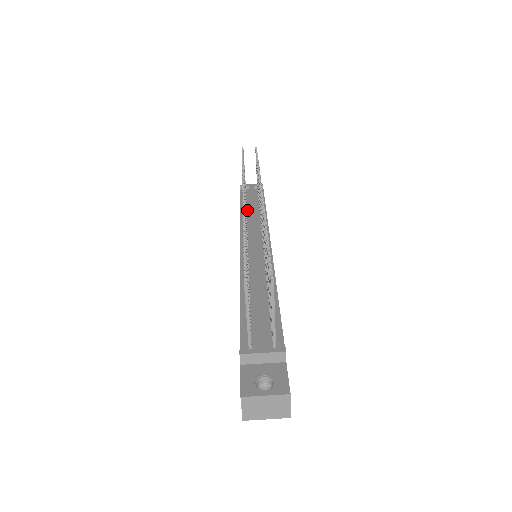
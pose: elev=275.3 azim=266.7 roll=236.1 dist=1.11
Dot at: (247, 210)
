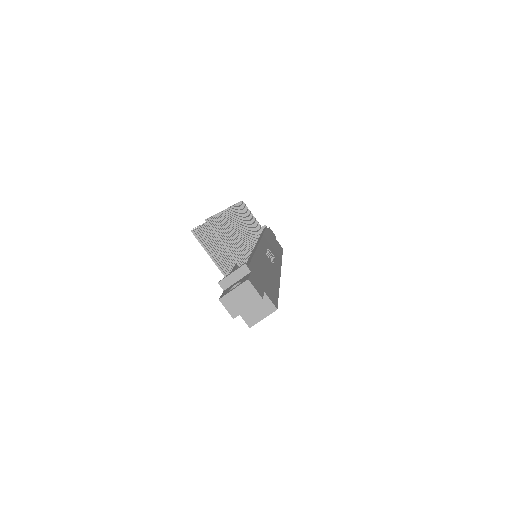
Dot at: occluded
